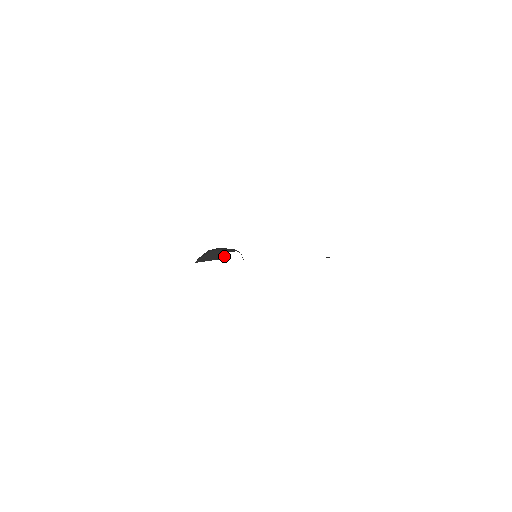
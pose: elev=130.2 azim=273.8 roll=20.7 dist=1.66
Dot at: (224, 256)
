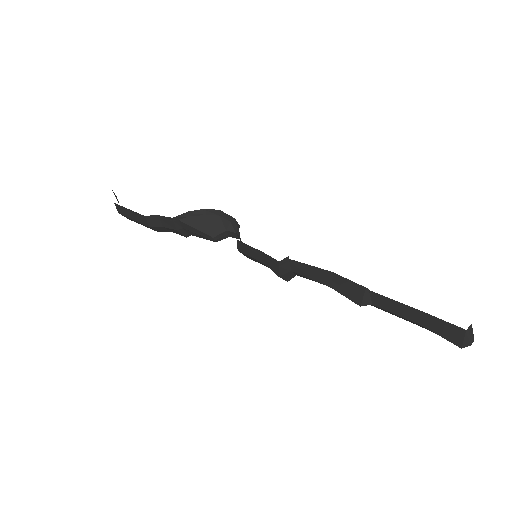
Dot at: (218, 234)
